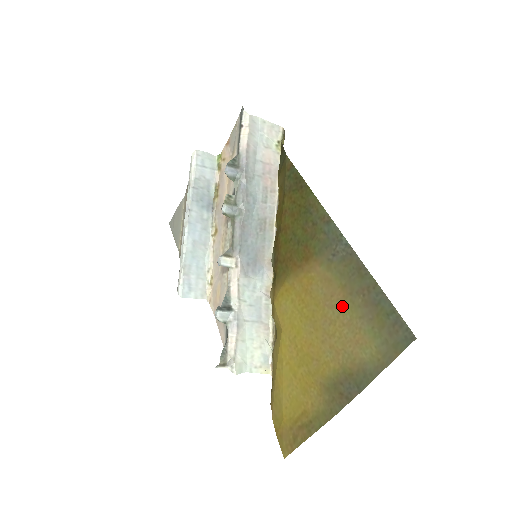
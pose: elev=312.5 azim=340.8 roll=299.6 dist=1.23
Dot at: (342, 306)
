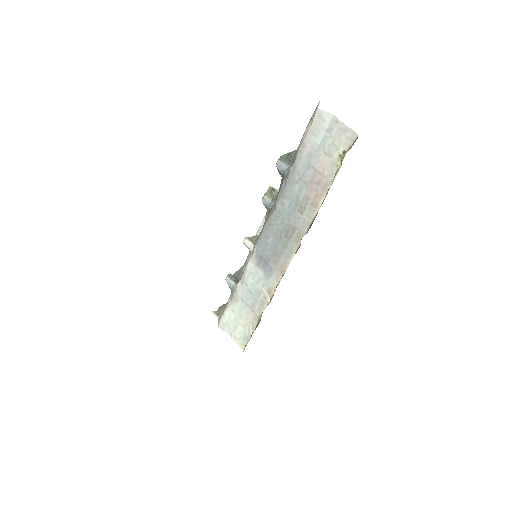
Dot at: occluded
